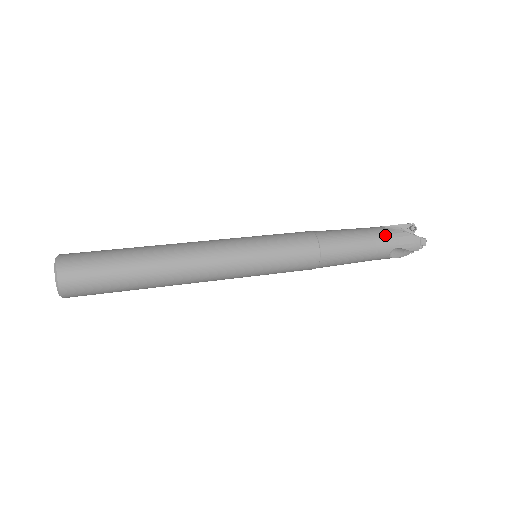
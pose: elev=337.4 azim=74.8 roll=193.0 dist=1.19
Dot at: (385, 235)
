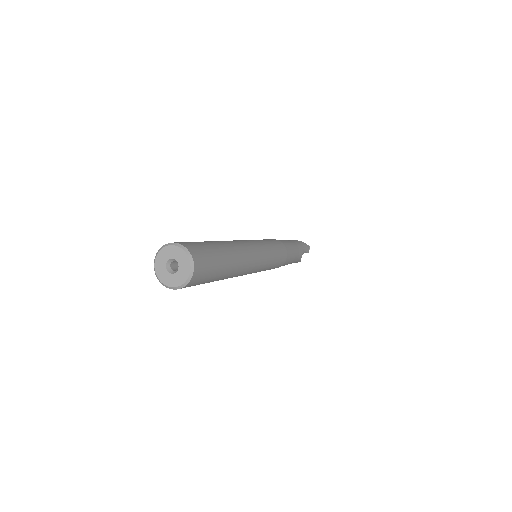
Dot at: (297, 242)
